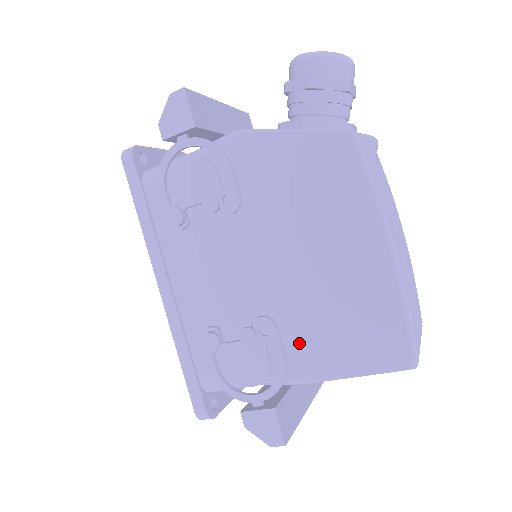
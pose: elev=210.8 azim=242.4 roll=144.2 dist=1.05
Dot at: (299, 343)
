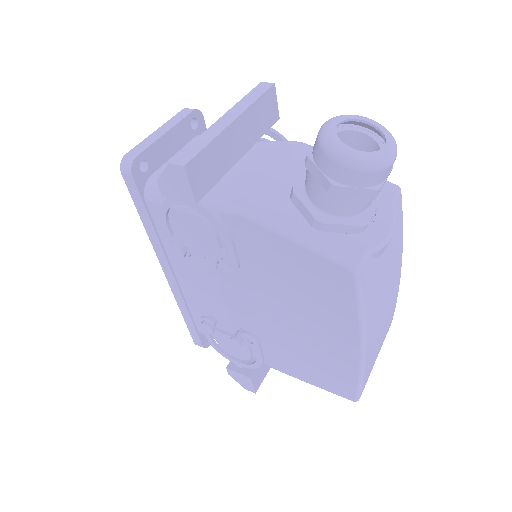
Dot at: (275, 354)
